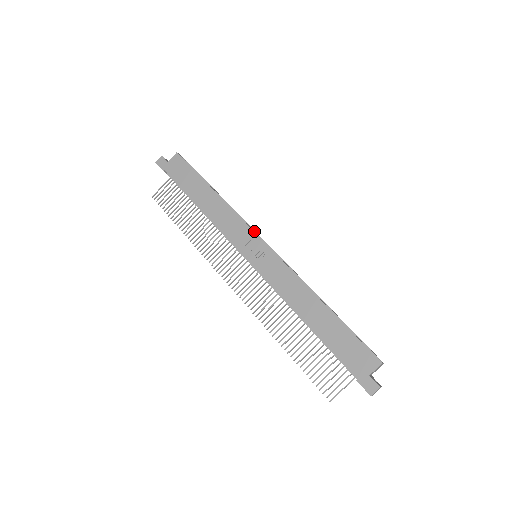
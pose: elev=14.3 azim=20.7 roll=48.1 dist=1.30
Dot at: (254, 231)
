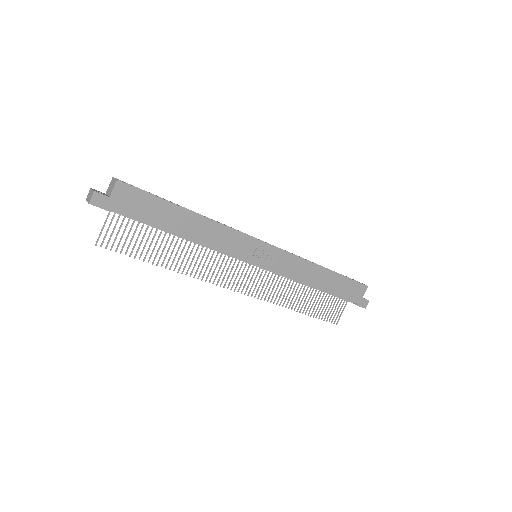
Dot at: occluded
